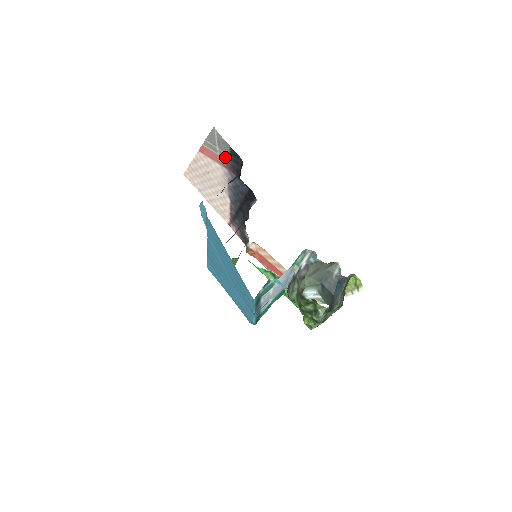
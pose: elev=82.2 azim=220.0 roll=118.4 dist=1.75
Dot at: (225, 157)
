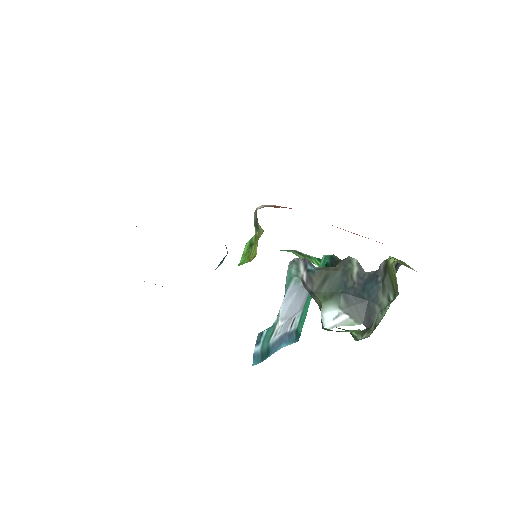
Dot at: occluded
